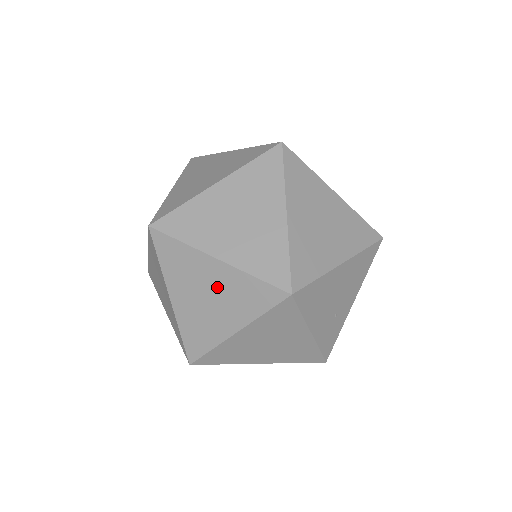
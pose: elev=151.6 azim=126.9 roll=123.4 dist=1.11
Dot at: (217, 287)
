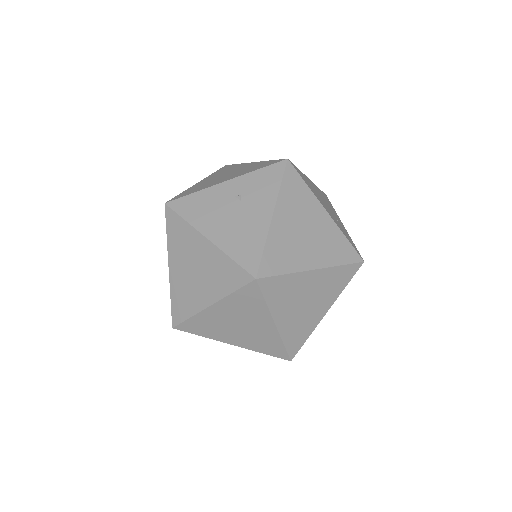
Dot at: (237, 196)
